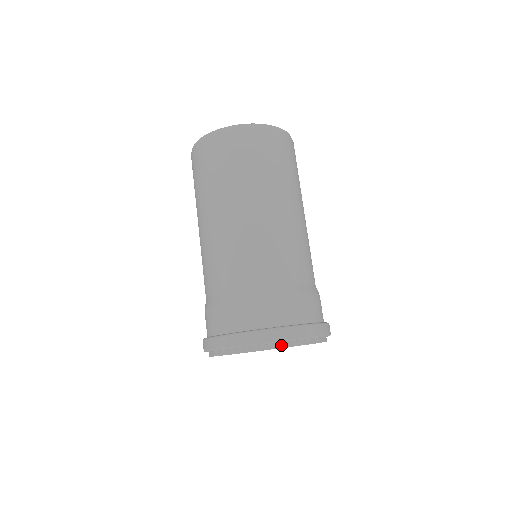
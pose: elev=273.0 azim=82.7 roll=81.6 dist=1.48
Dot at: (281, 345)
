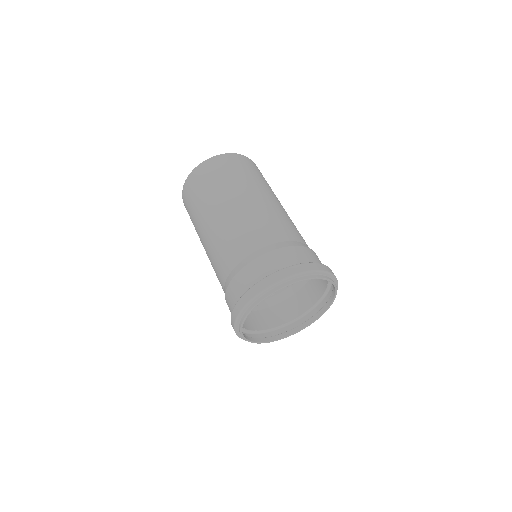
Dot at: (296, 280)
